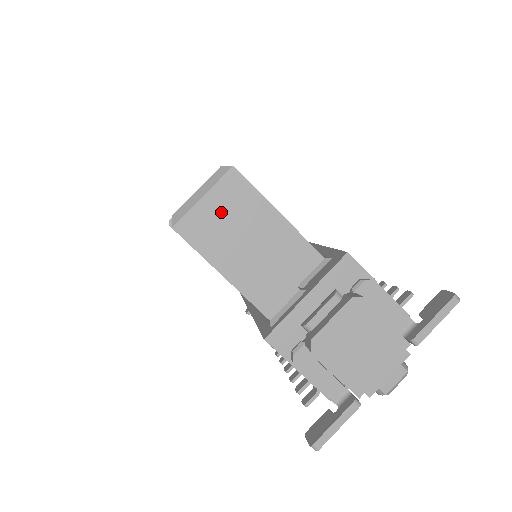
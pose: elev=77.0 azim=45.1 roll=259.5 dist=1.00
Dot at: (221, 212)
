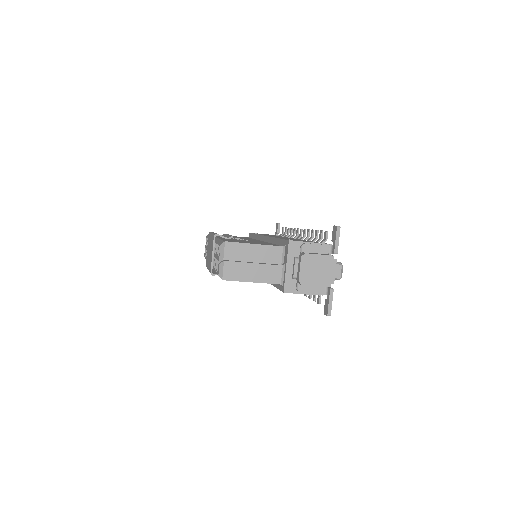
Dot at: (234, 260)
